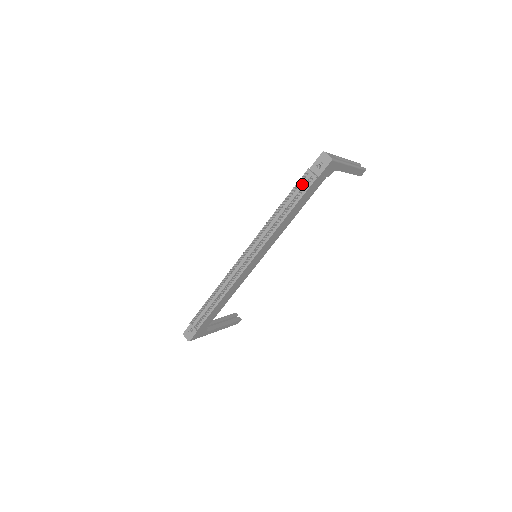
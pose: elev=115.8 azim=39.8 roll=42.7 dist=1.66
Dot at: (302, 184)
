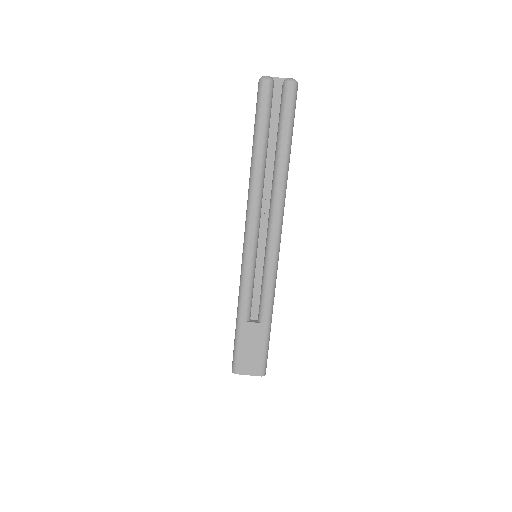
Dot at: occluded
